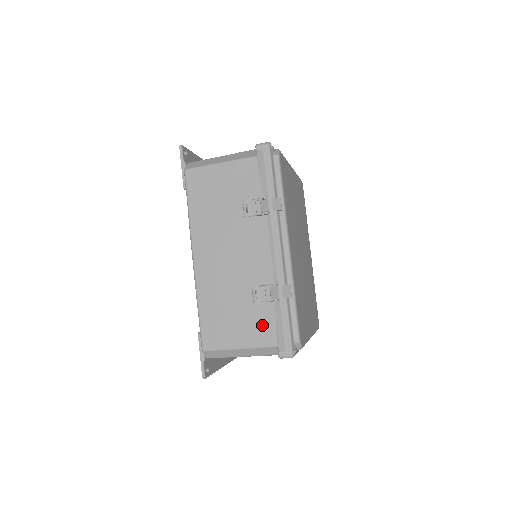
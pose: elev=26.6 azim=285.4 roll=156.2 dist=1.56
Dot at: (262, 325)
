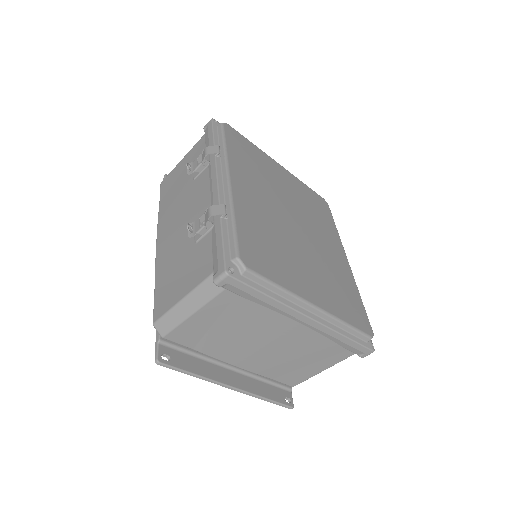
Dot at: (201, 261)
